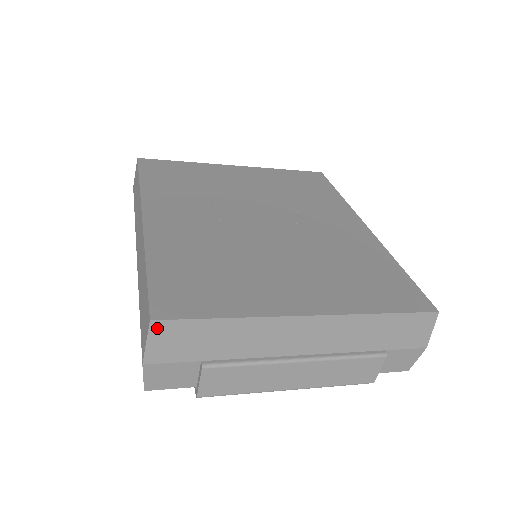
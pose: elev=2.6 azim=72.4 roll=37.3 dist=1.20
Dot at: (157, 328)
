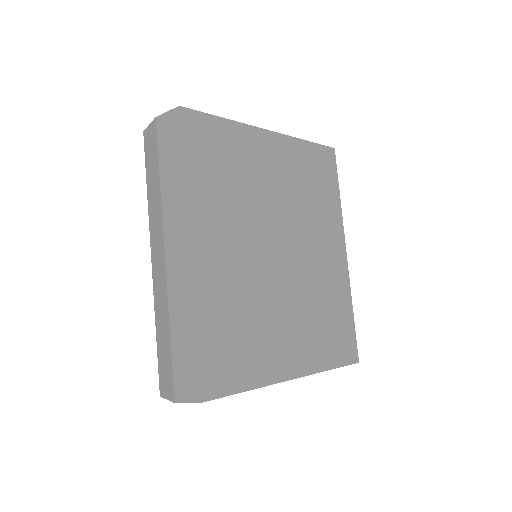
Dot at: (202, 401)
